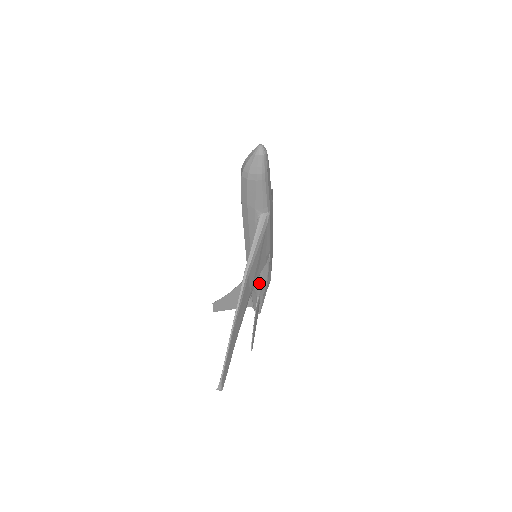
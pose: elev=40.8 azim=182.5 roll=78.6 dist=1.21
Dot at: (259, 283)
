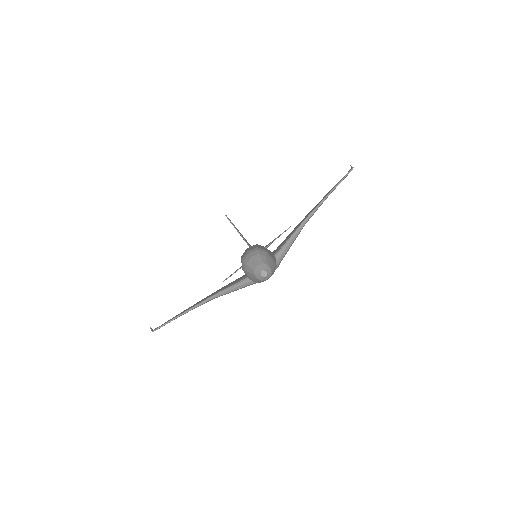
Dot at: occluded
